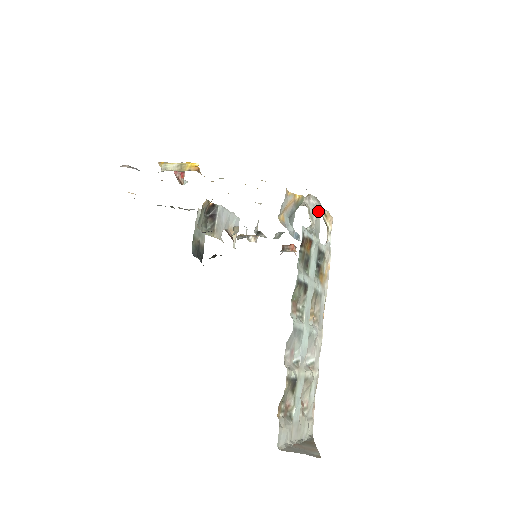
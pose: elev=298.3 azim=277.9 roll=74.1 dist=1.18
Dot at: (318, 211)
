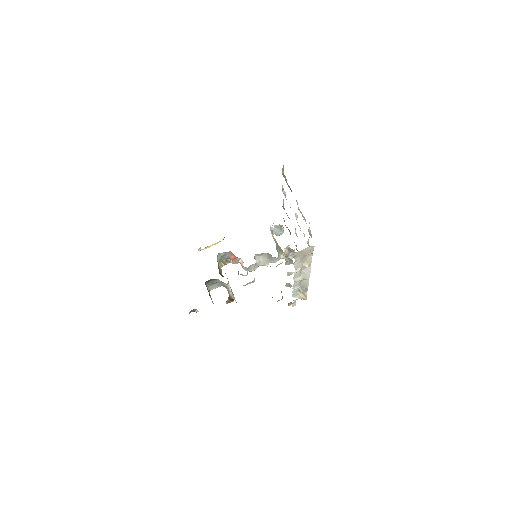
Dot at: occluded
